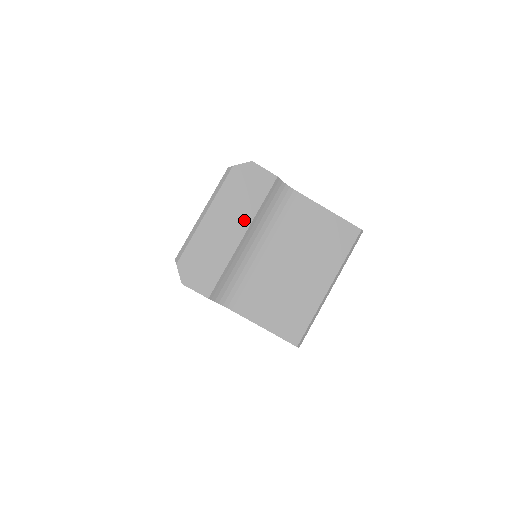
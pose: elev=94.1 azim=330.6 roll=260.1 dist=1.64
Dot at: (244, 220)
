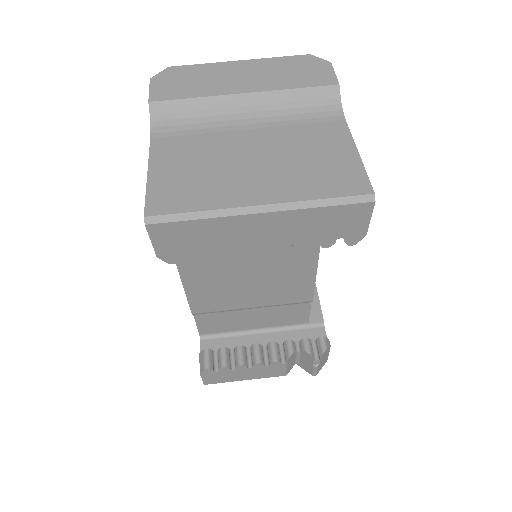
Dot at: (264, 85)
